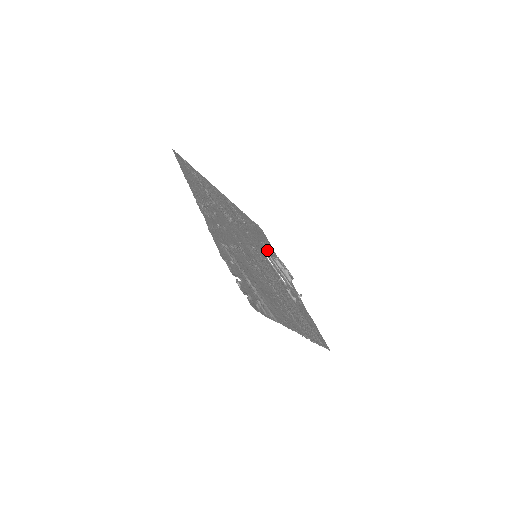
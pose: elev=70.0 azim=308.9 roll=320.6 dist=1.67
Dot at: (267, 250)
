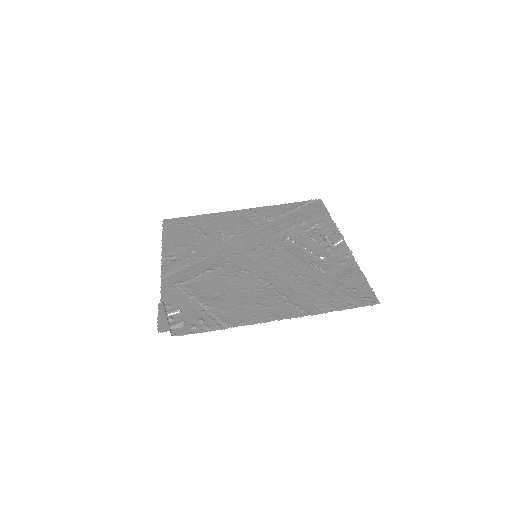
Dot at: (290, 233)
